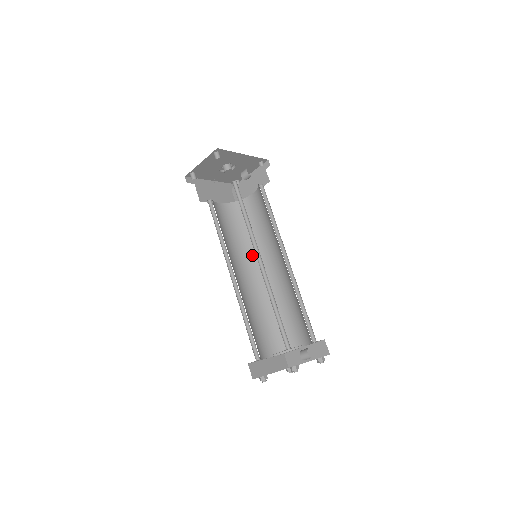
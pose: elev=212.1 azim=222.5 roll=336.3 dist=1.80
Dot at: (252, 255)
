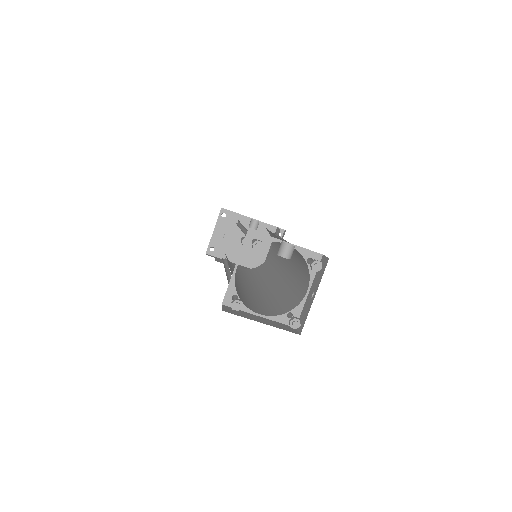
Dot at: (265, 280)
